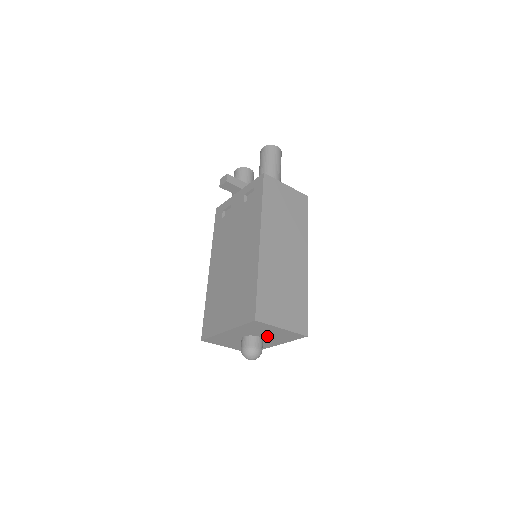
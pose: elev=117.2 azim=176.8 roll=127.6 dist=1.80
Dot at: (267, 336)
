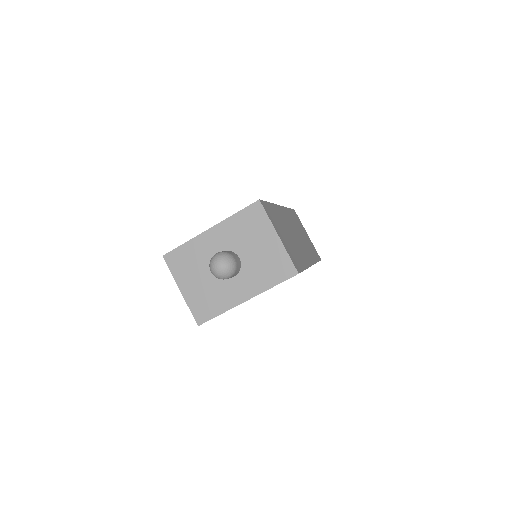
Dot at: (250, 260)
